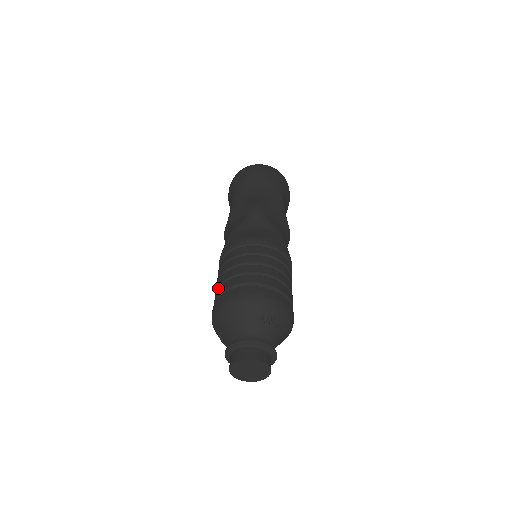
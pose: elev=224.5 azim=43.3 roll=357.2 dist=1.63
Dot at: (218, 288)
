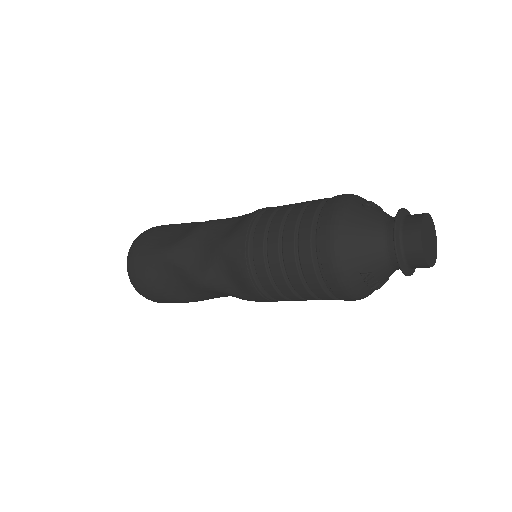
Dot at: (296, 257)
